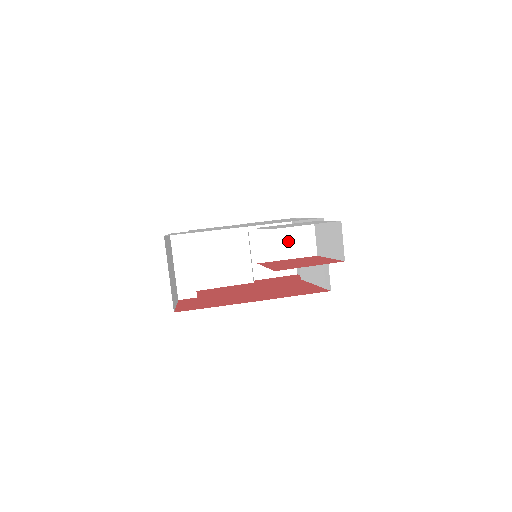
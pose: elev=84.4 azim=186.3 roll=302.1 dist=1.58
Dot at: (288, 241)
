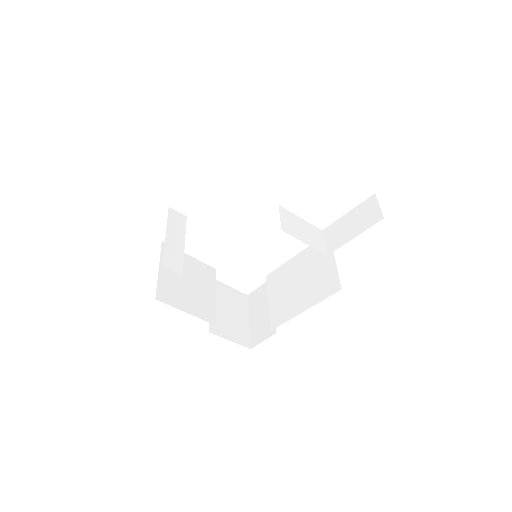
Dot at: (305, 231)
